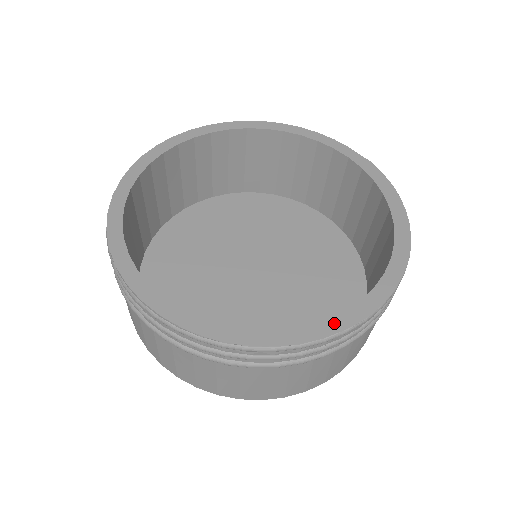
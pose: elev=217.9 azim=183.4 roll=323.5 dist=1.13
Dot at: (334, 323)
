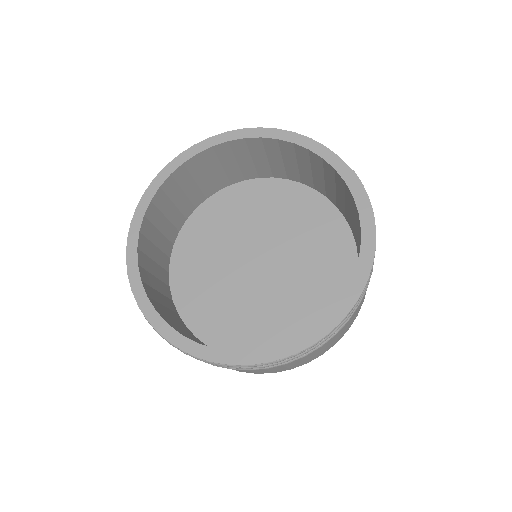
Dot at: (286, 348)
